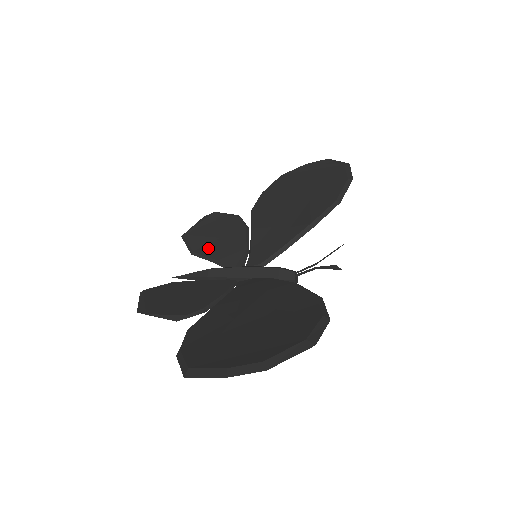
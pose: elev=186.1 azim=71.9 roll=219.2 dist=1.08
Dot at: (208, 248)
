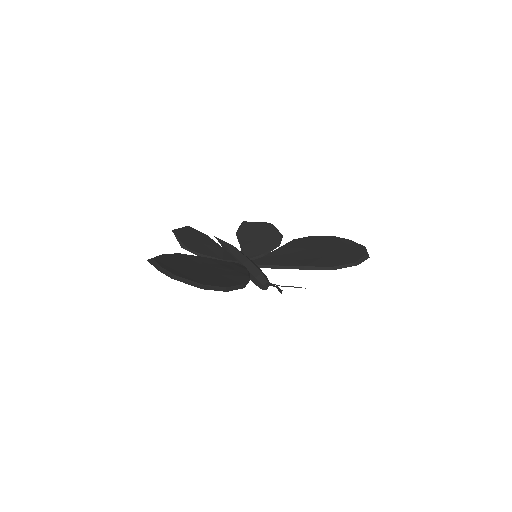
Dot at: (246, 237)
